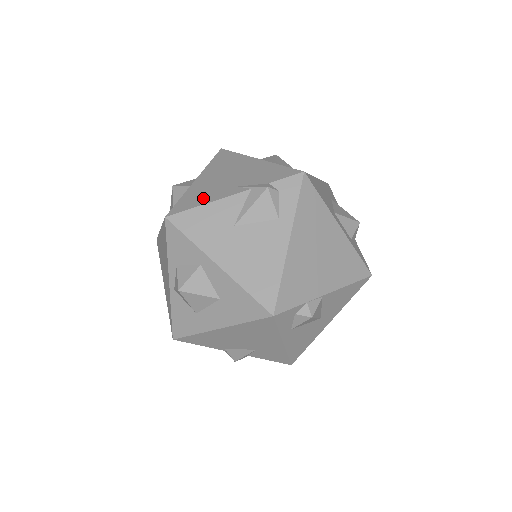
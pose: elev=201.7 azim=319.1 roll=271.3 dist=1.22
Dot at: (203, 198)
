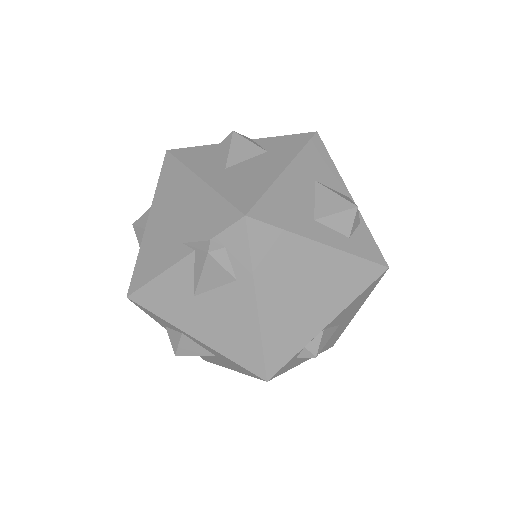
Dot at: (154, 264)
